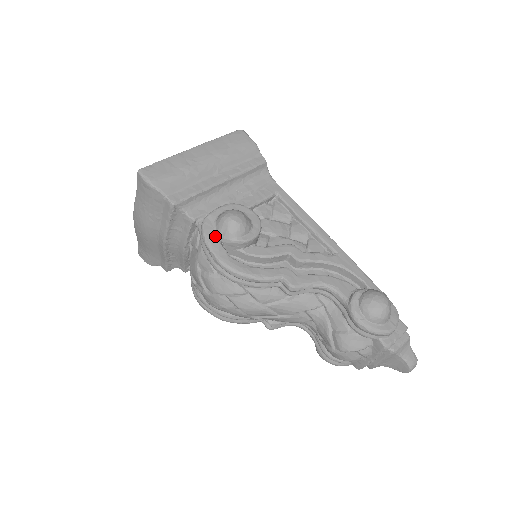
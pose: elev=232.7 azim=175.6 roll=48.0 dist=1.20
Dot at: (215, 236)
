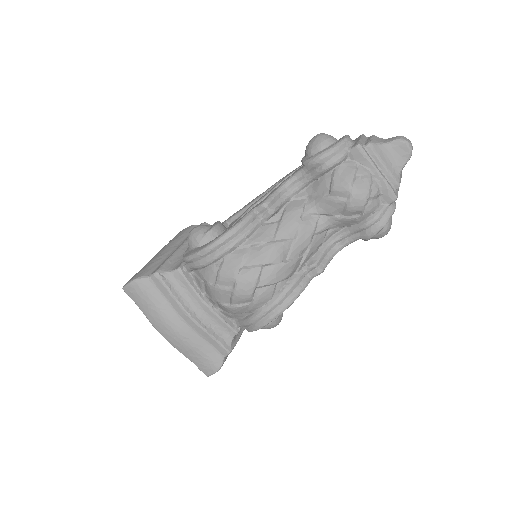
Dot at: (194, 250)
